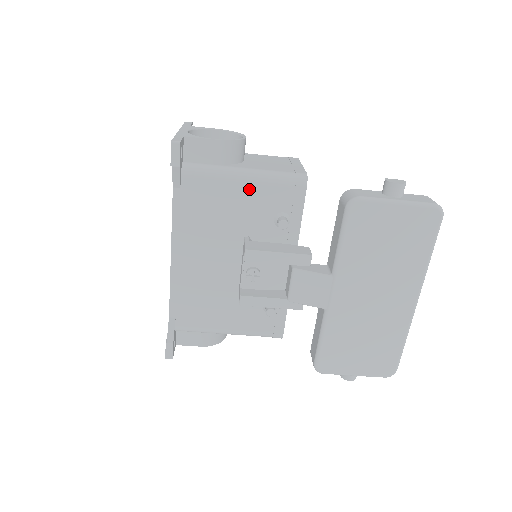
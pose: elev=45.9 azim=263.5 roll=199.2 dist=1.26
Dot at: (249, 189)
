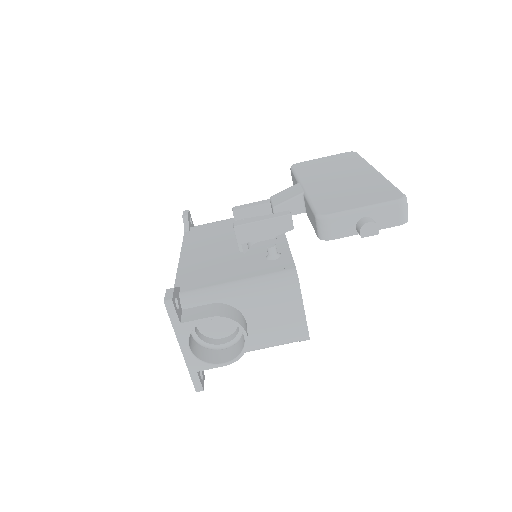
Dot at: occluded
